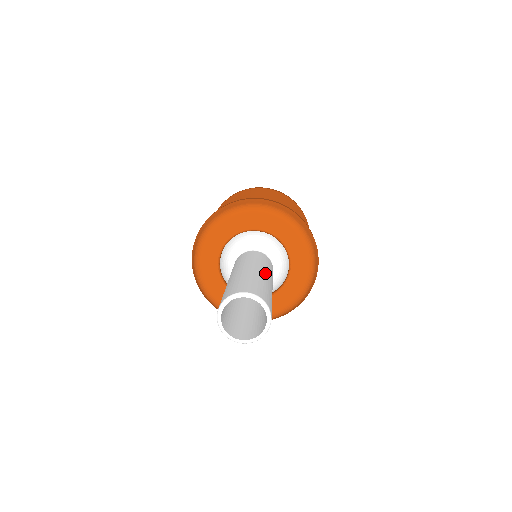
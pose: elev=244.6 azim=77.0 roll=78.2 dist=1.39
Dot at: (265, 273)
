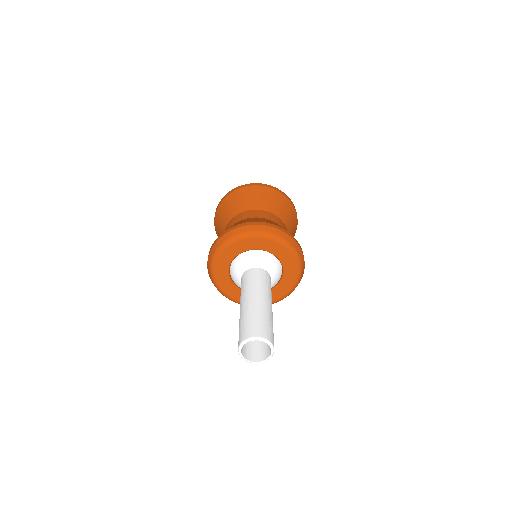
Dot at: (270, 303)
